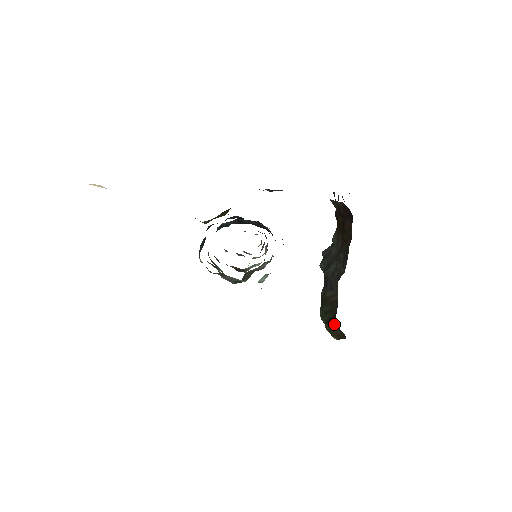
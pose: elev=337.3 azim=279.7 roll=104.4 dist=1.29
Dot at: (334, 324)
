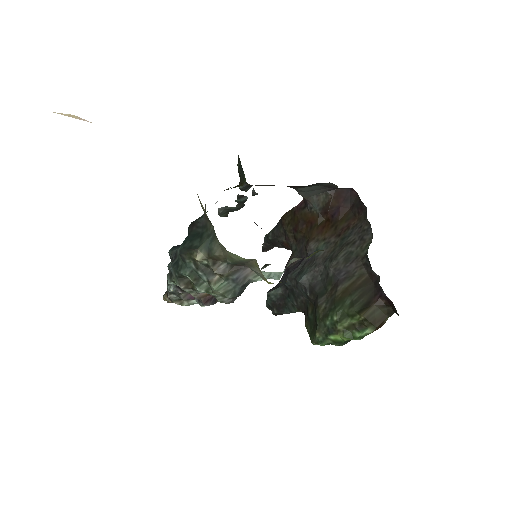
Dot at: (377, 302)
